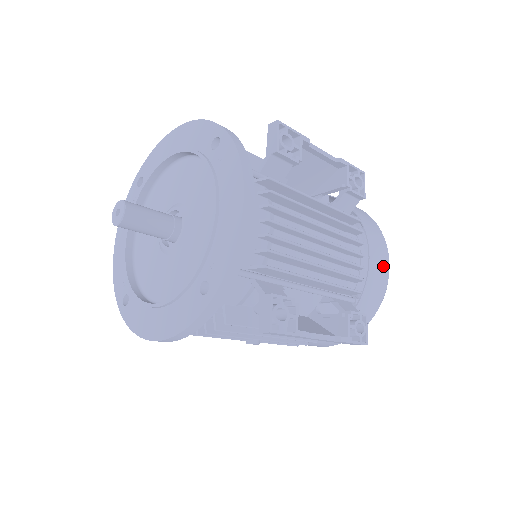
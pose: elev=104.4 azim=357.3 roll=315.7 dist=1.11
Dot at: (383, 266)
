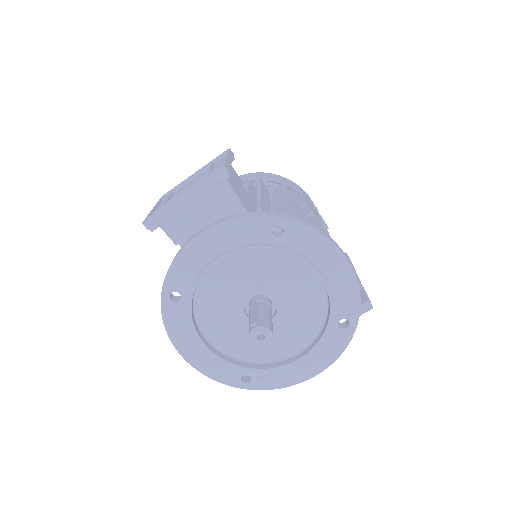
Dot at: occluded
